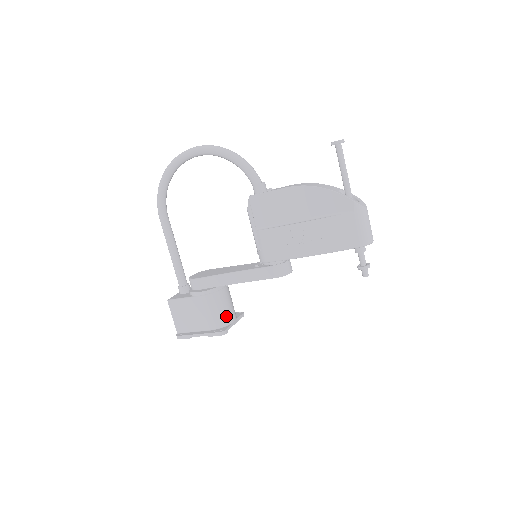
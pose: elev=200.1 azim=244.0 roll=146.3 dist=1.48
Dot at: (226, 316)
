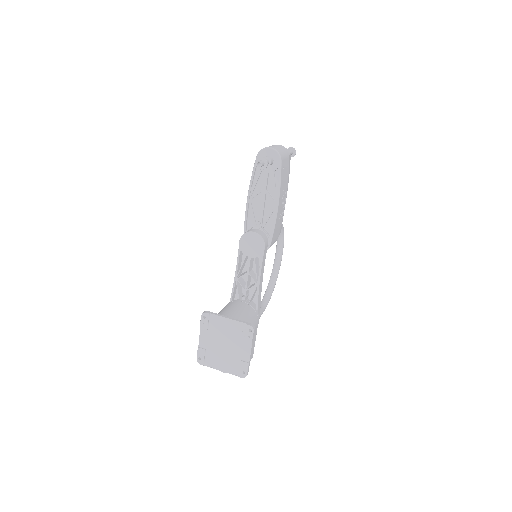
Dot at: (223, 313)
